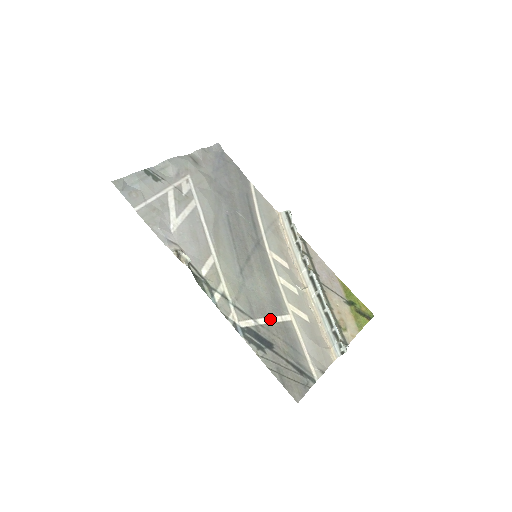
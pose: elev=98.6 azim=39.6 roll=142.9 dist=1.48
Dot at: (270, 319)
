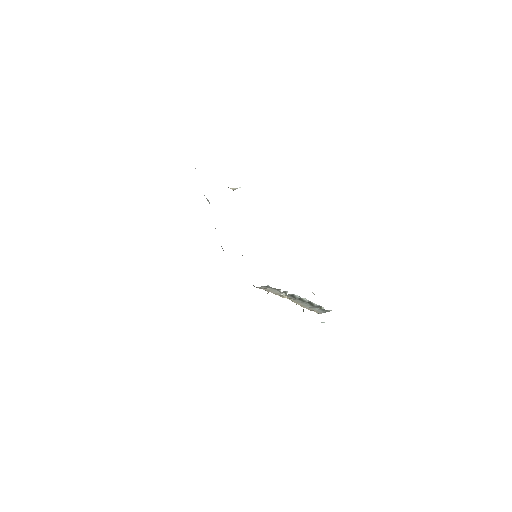
Dot at: occluded
